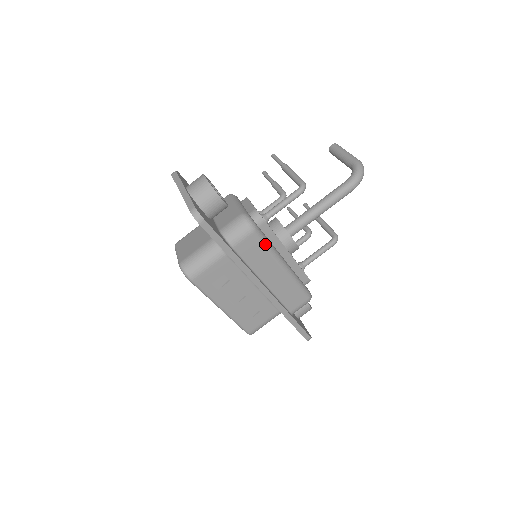
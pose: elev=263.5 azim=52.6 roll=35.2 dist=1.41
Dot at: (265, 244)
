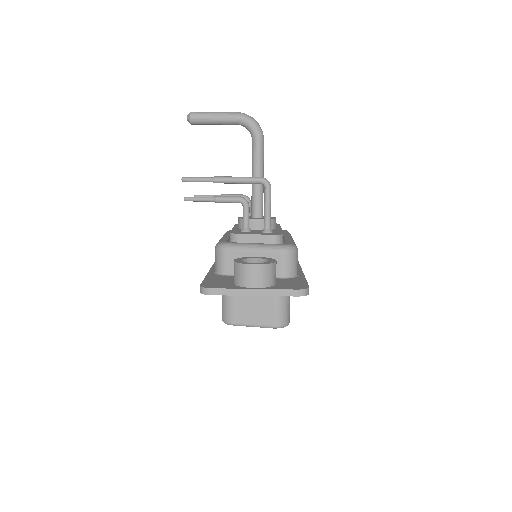
Dot at: occluded
